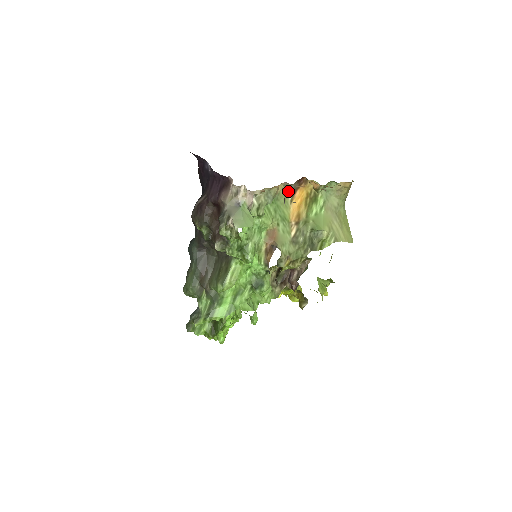
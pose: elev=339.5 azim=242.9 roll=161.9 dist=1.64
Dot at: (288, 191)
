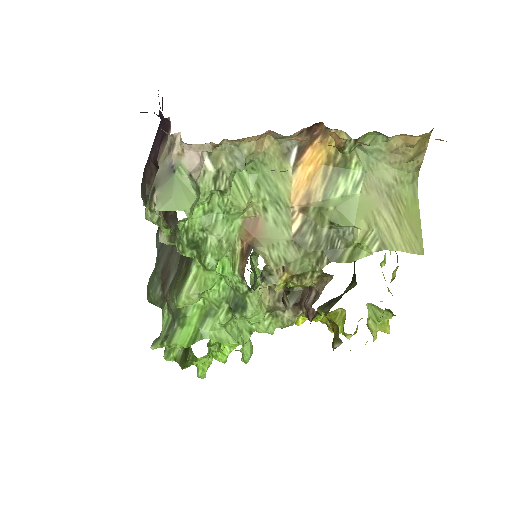
Dot at: occluded
